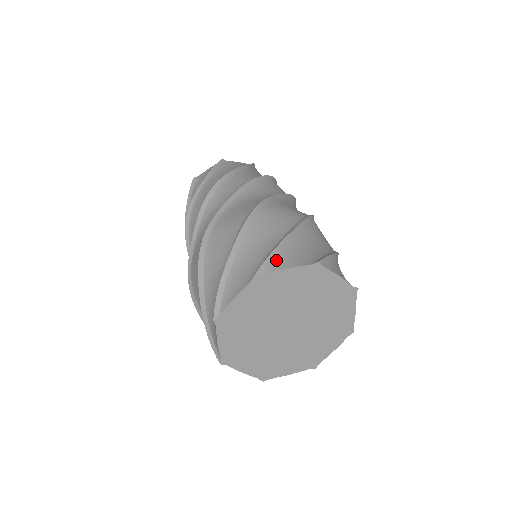
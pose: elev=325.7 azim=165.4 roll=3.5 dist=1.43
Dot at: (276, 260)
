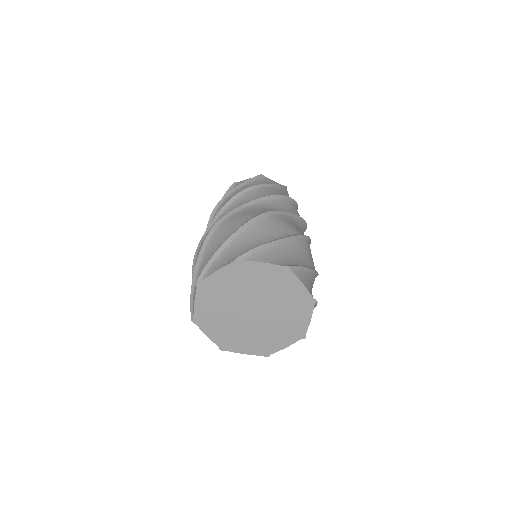
Dot at: (301, 273)
